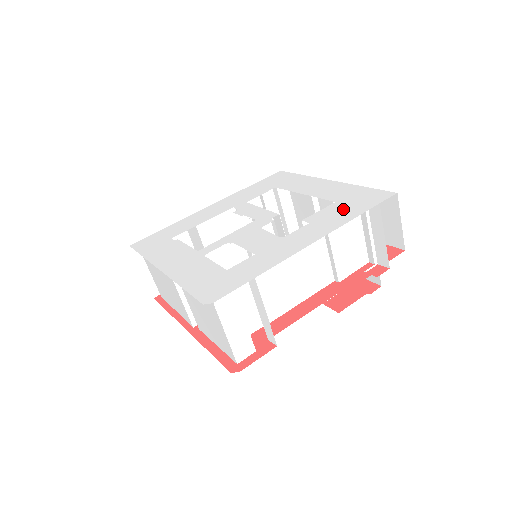
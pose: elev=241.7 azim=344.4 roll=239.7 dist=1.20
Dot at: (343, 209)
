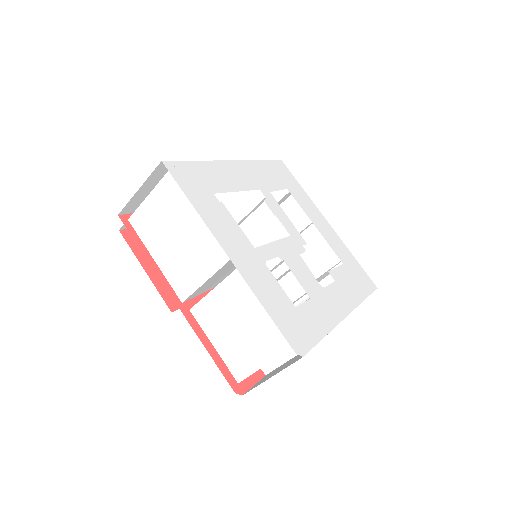
Dot at: (352, 281)
